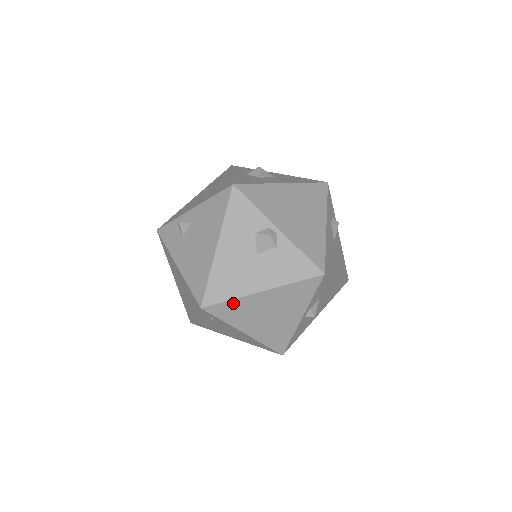
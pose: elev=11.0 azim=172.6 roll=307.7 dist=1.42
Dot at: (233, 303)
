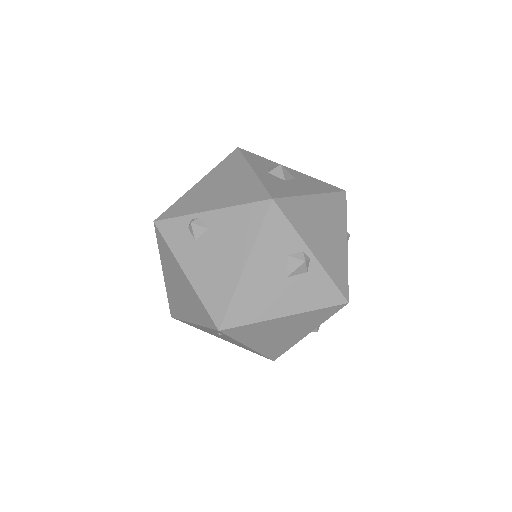
Dot at: (253, 326)
